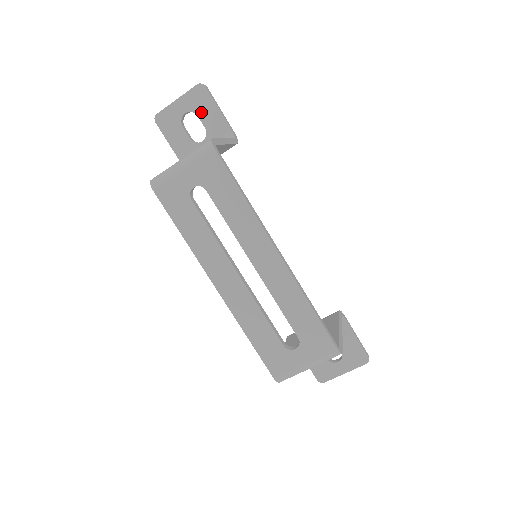
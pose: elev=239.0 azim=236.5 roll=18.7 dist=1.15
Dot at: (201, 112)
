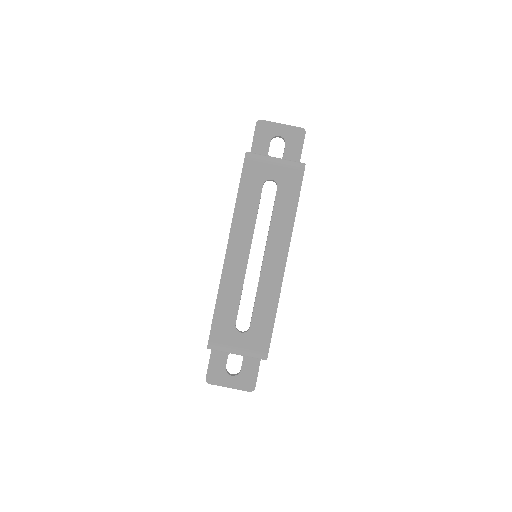
Dot at: (290, 144)
